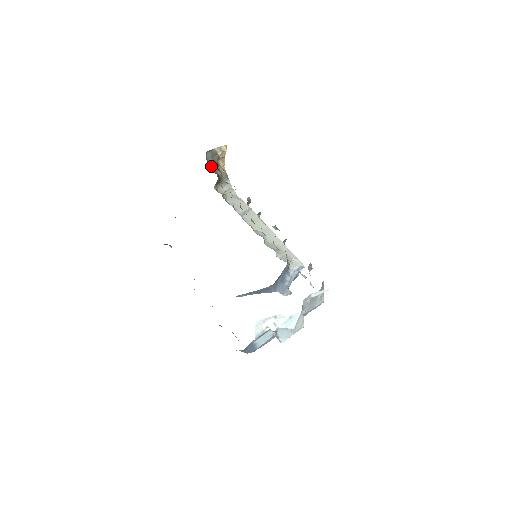
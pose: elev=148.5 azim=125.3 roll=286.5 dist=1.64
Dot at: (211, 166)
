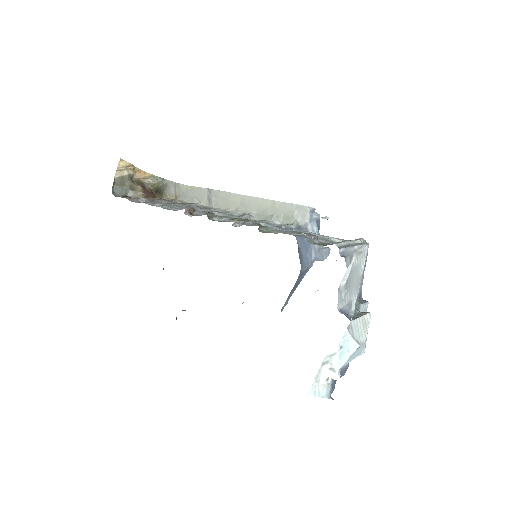
Dot at: (133, 195)
